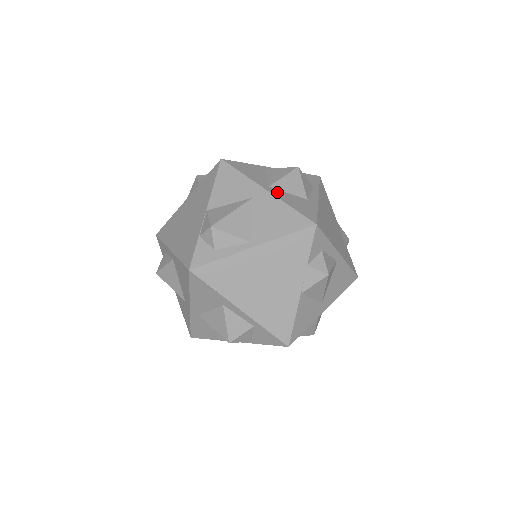
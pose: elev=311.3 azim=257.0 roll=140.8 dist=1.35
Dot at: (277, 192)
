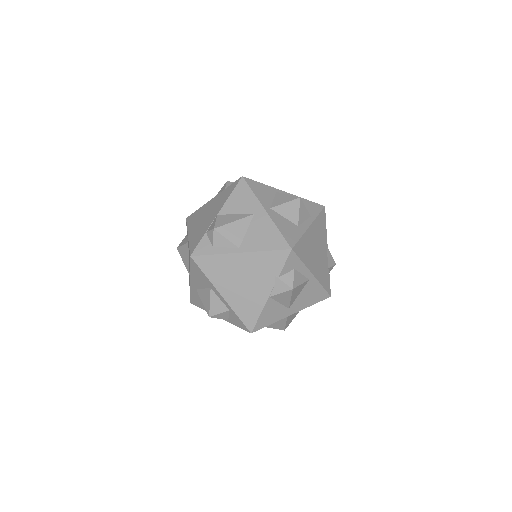
Dot at: (274, 214)
